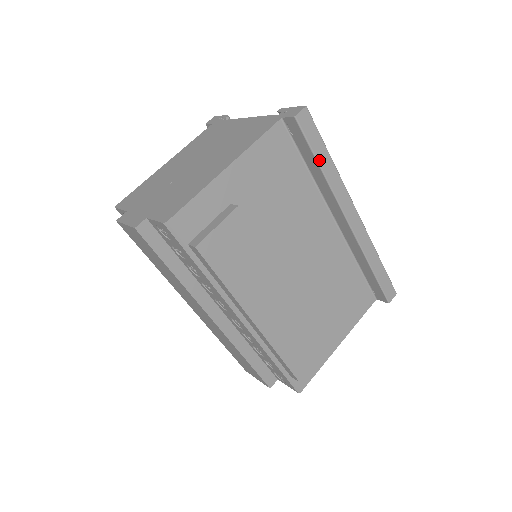
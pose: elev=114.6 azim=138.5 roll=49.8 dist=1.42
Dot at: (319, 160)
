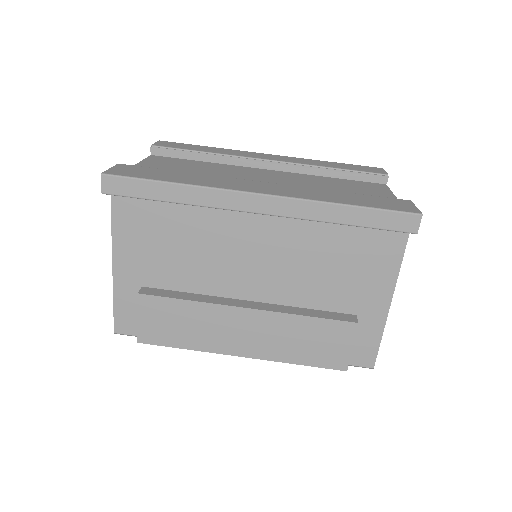
Dot at: (162, 199)
